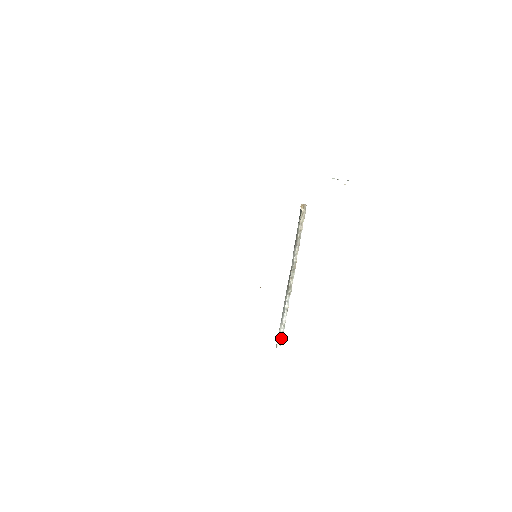
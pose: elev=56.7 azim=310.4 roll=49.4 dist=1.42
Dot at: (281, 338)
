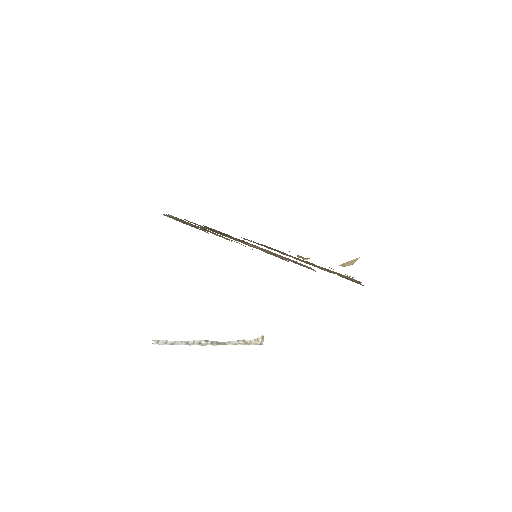
Dot at: (162, 342)
